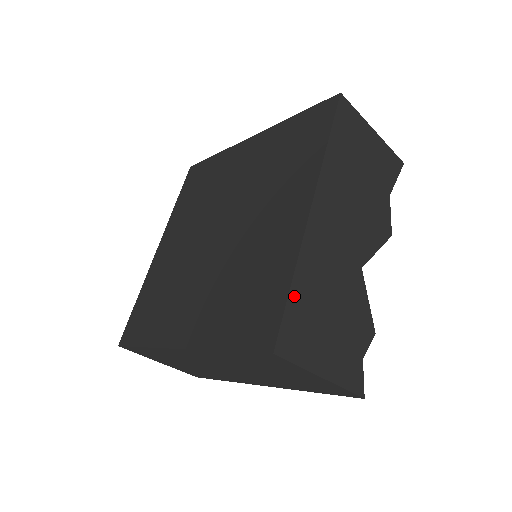
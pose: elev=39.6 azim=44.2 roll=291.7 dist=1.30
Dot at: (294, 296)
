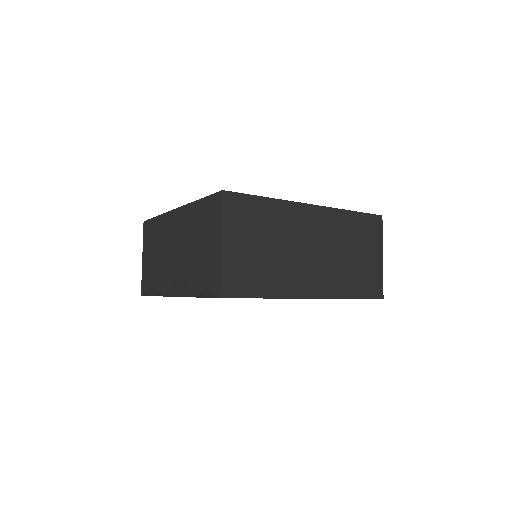
Dot at: occluded
